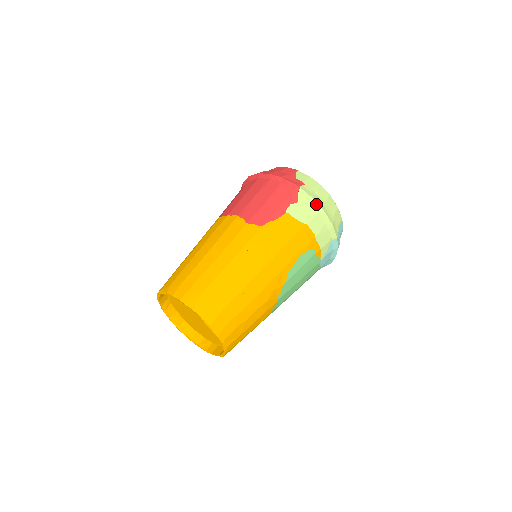
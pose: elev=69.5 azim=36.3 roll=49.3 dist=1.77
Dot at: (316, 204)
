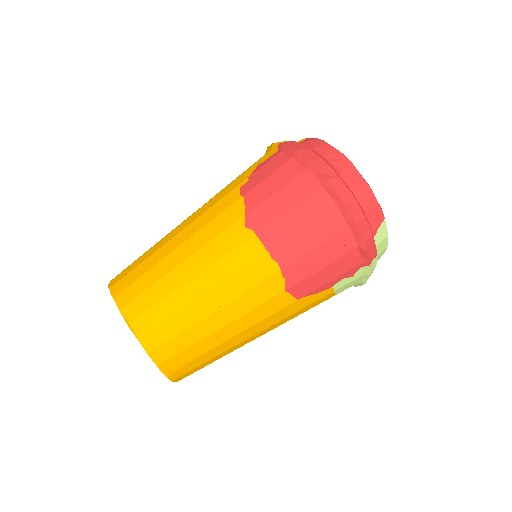
Dot at: (365, 280)
